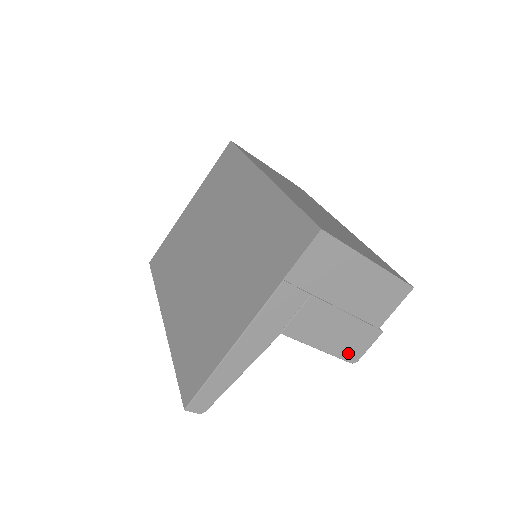
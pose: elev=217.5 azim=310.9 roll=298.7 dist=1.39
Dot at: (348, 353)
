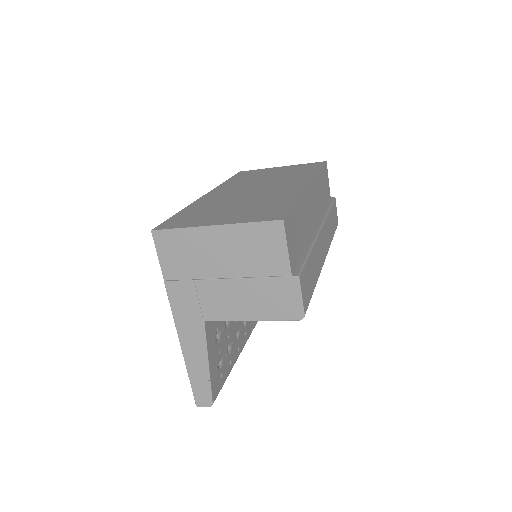
Dot at: (284, 312)
